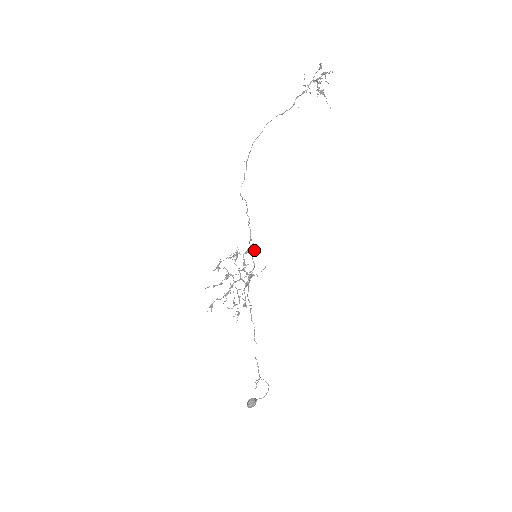
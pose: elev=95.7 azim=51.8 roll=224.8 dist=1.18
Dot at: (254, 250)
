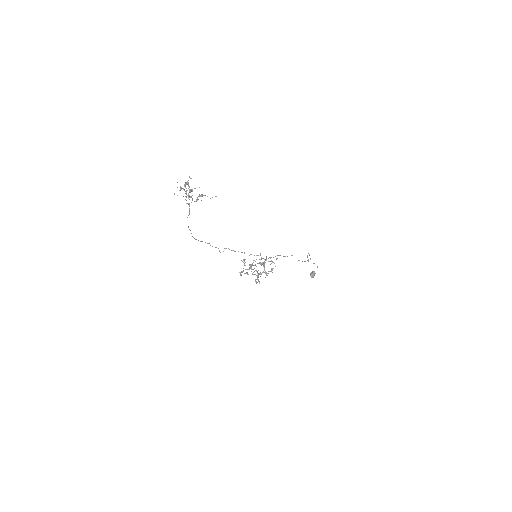
Dot at: occluded
